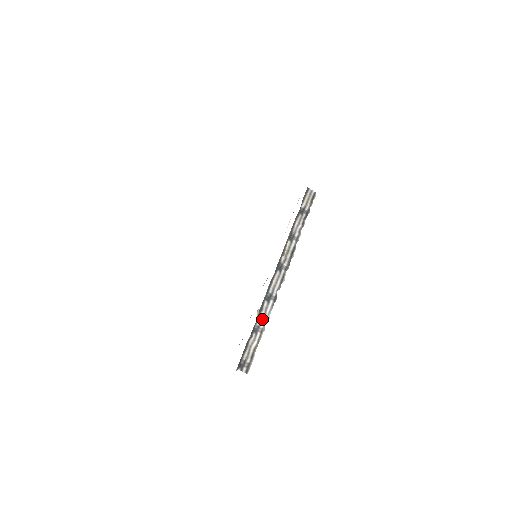
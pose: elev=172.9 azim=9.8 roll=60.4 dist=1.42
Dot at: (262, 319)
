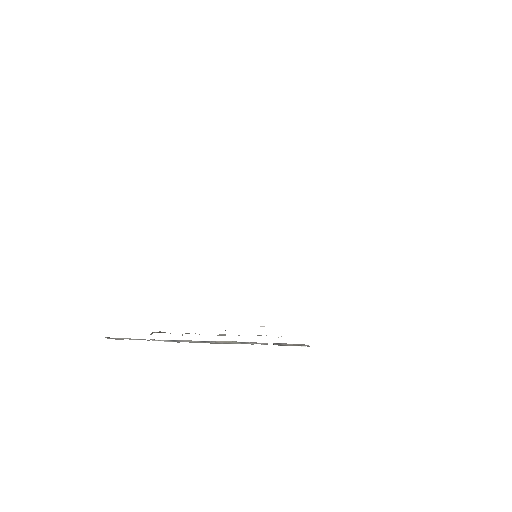
Dot at: (152, 340)
